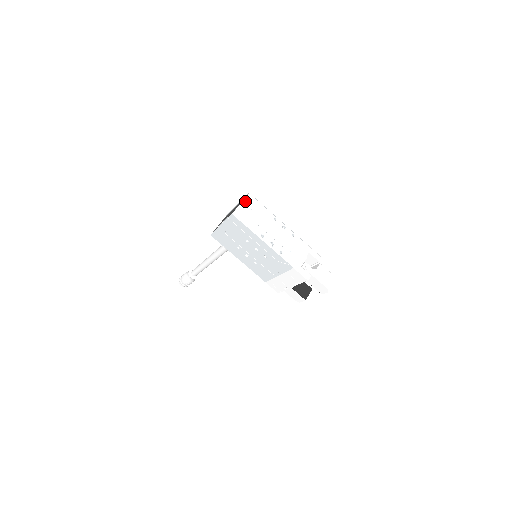
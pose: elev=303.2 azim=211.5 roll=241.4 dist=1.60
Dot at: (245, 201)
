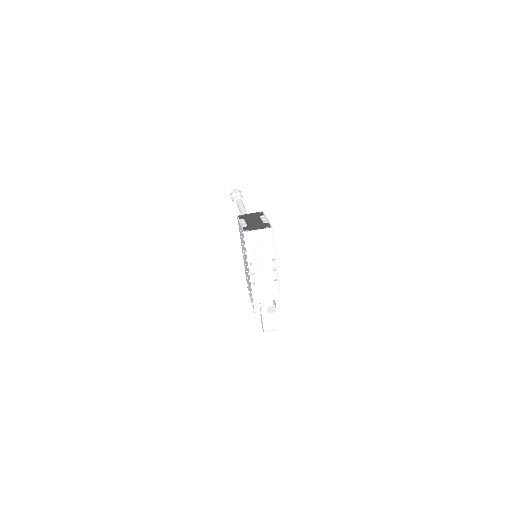
Dot at: (262, 231)
